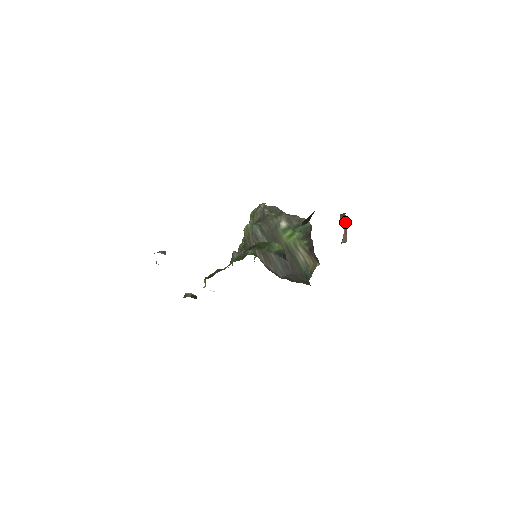
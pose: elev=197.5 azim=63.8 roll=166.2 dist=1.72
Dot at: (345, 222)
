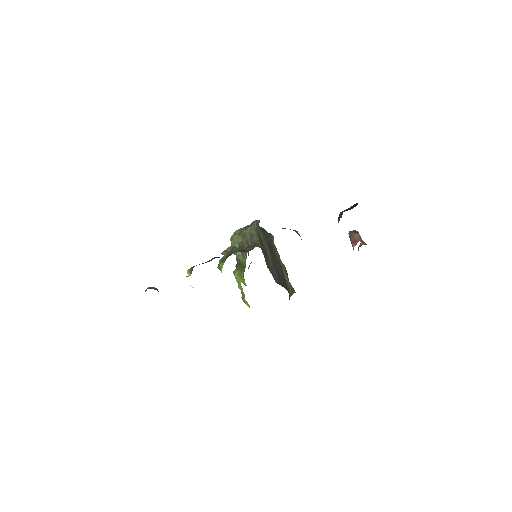
Dot at: (358, 234)
